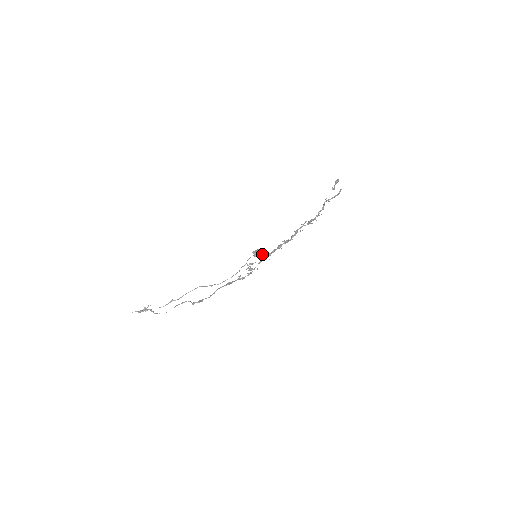
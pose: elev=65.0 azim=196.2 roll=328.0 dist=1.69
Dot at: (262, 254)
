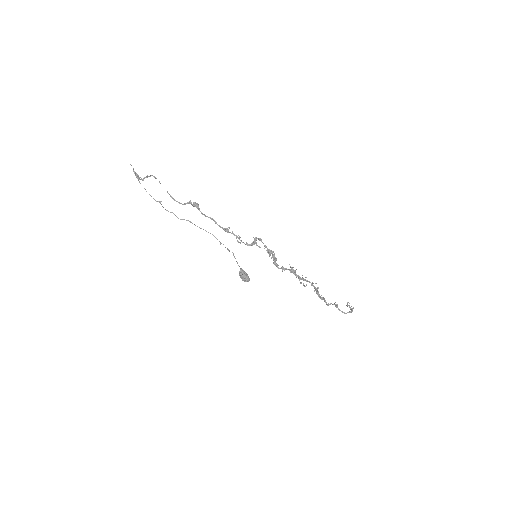
Dot at: (245, 279)
